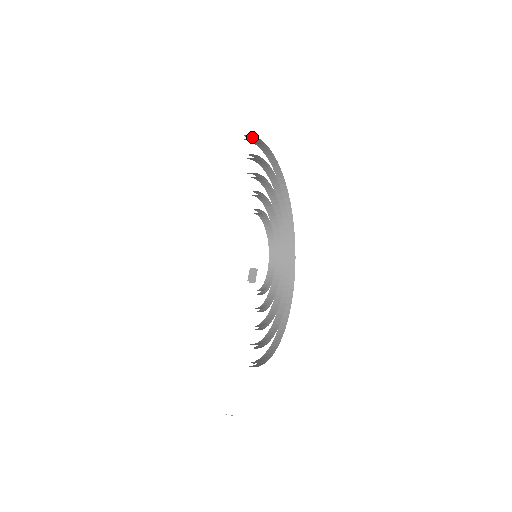
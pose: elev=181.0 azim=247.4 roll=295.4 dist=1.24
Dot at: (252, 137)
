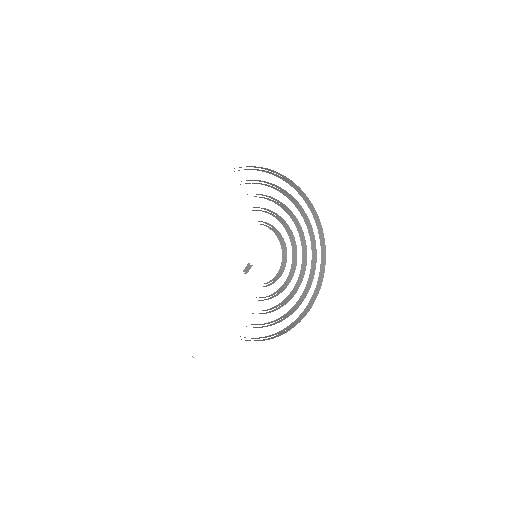
Dot at: (269, 170)
